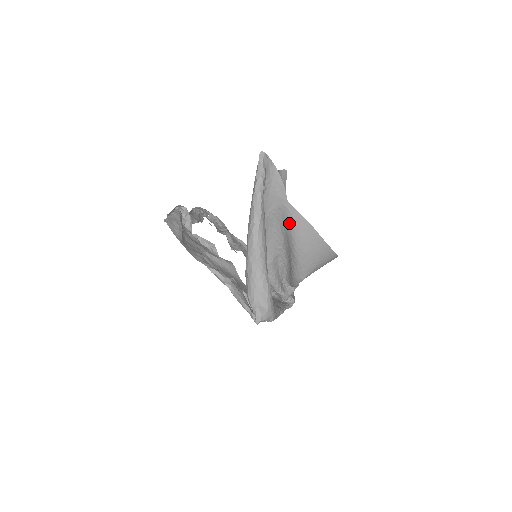
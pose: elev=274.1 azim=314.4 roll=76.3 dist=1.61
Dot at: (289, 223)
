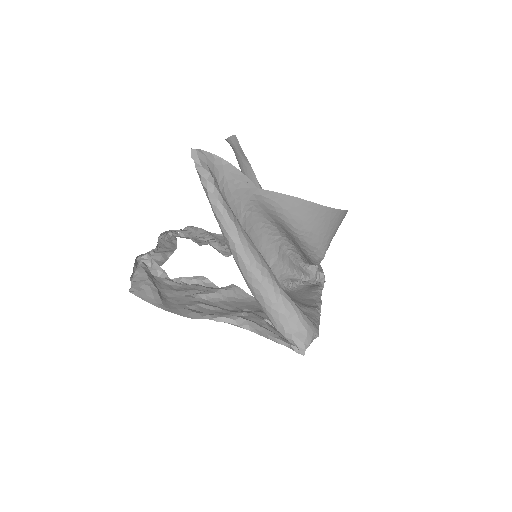
Dot at: (273, 210)
